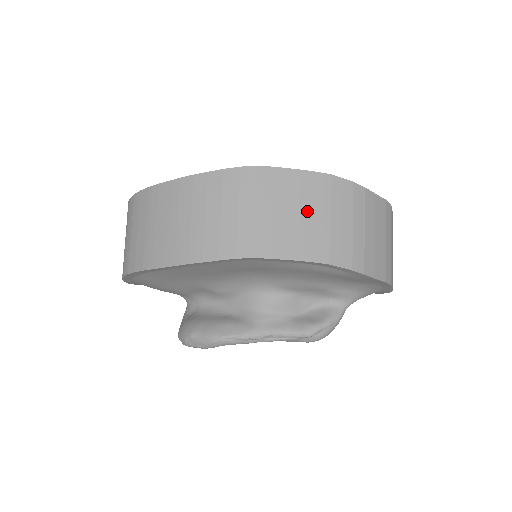
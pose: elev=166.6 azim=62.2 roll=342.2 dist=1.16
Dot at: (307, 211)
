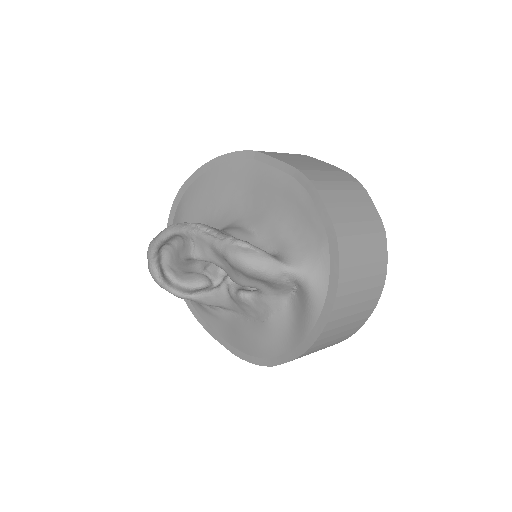
Dot at: (312, 164)
